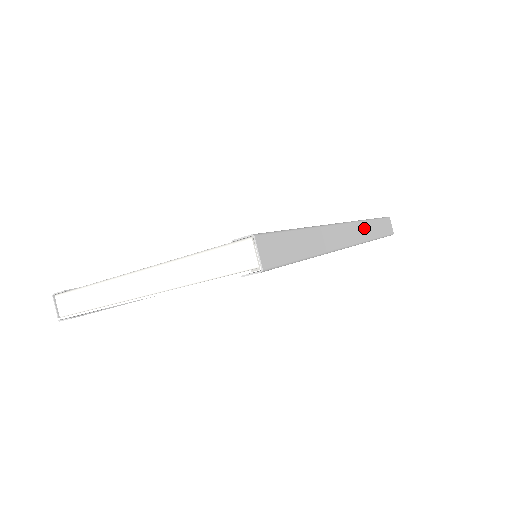
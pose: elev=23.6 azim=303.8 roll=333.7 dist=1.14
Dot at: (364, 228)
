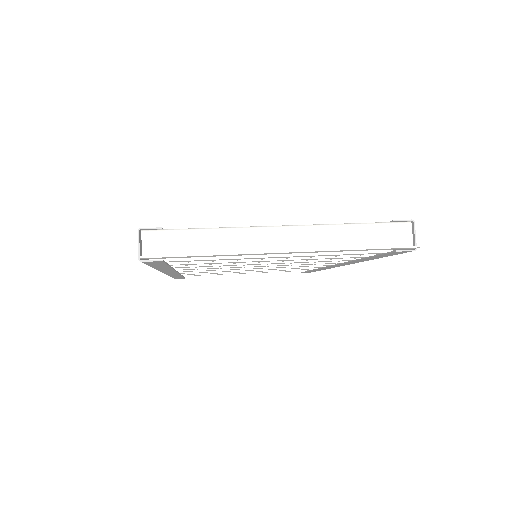
Dot at: occluded
